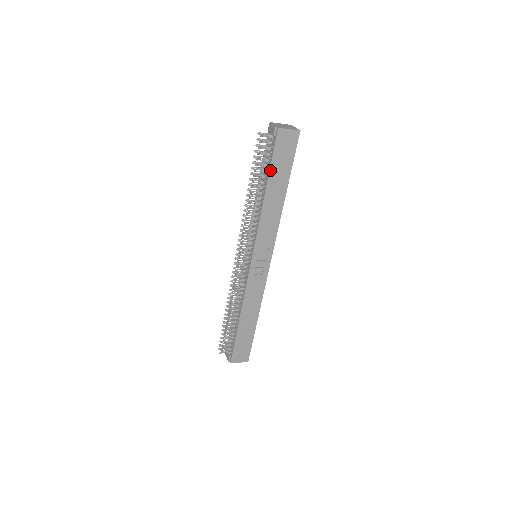
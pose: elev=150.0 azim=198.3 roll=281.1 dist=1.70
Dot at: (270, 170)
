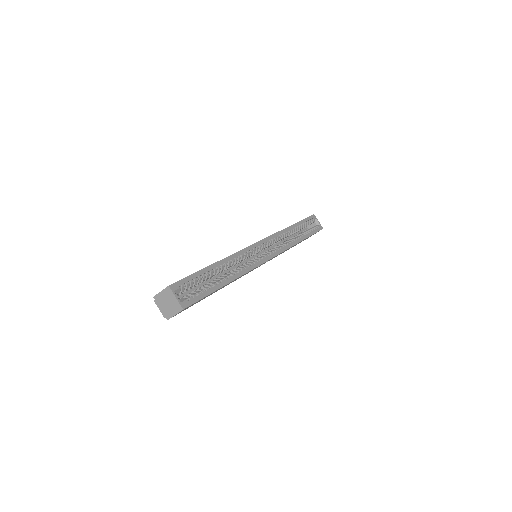
Dot at: occluded
